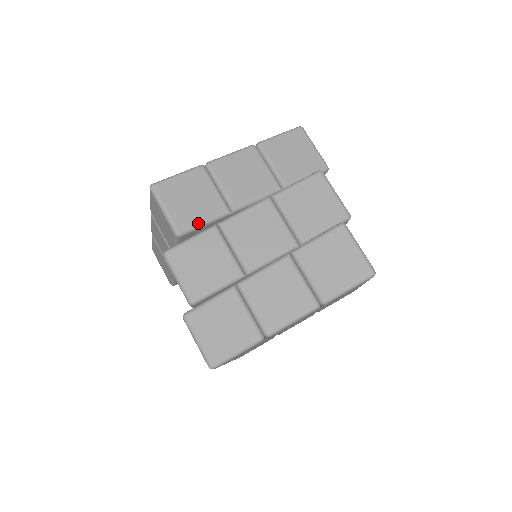
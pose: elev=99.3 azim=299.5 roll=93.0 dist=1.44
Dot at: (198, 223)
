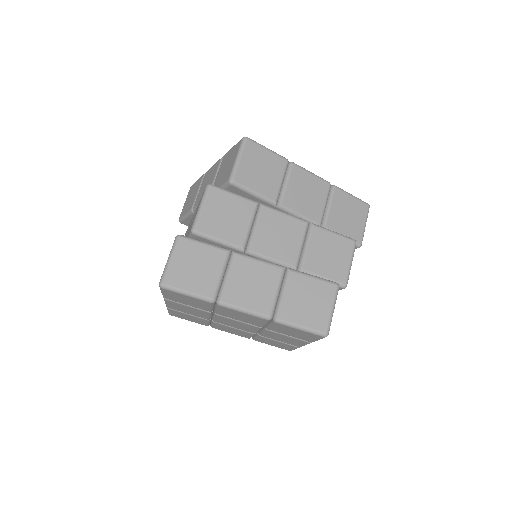
Dot at: (250, 189)
